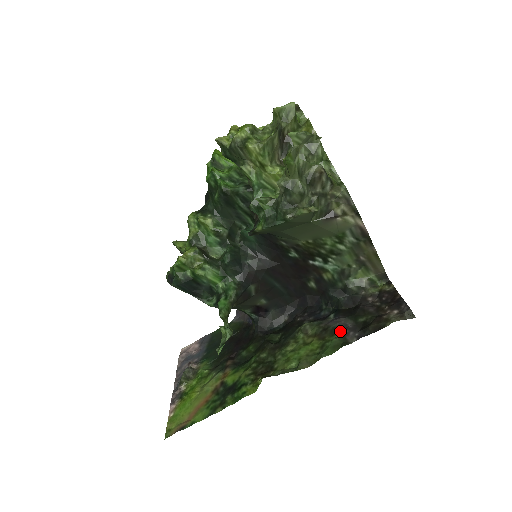
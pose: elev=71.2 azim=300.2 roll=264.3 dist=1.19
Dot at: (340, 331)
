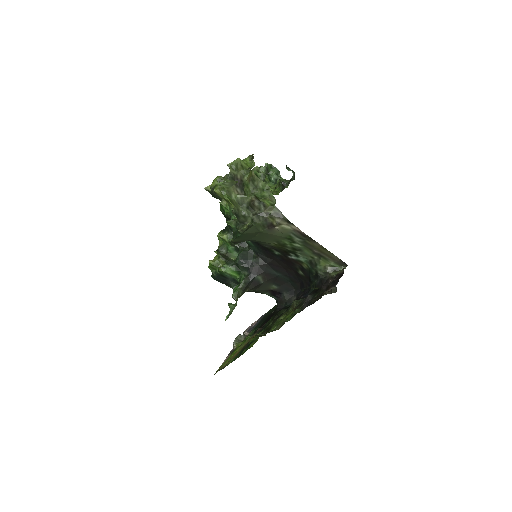
Dot at: (303, 304)
